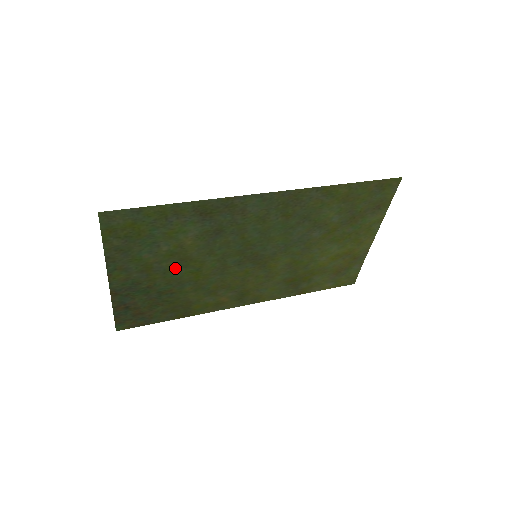
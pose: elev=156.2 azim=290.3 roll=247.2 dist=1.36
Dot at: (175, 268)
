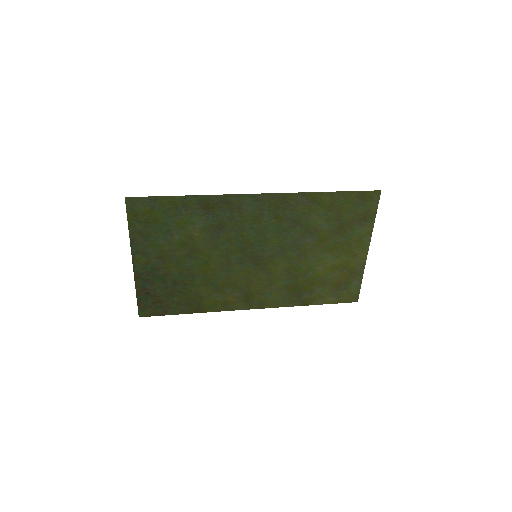
Dot at: (186, 258)
